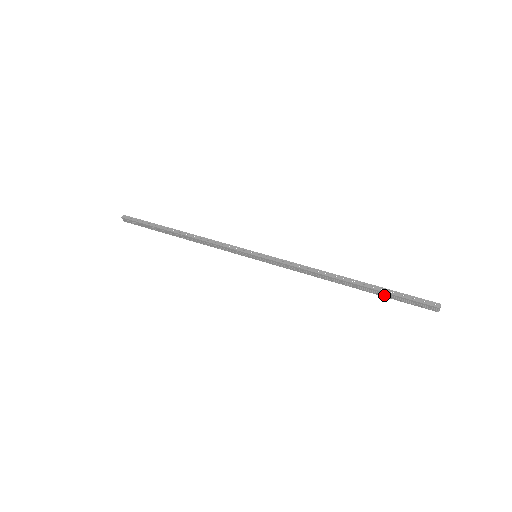
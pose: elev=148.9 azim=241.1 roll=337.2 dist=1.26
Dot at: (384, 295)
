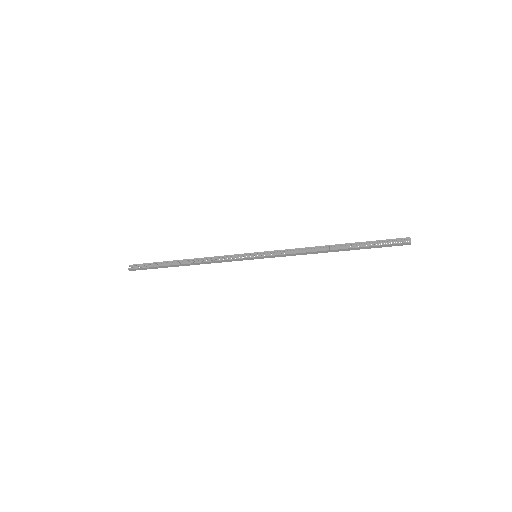
Dot at: occluded
